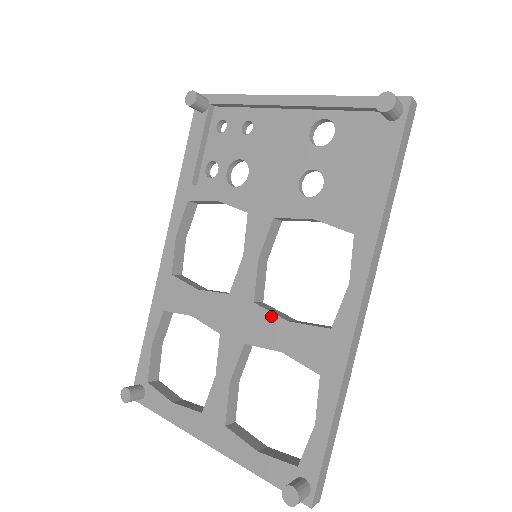
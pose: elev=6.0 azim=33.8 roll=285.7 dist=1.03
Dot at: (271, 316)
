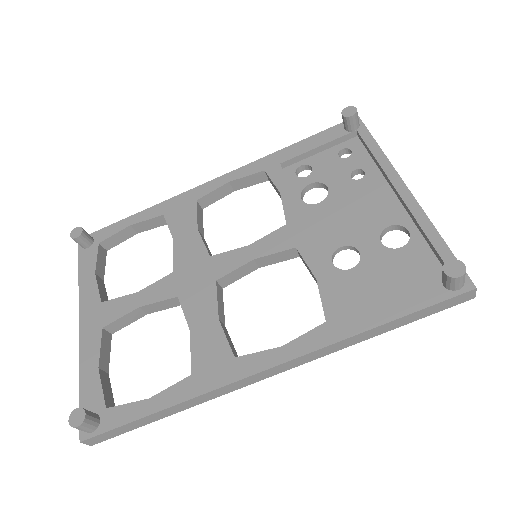
Dot at: (214, 302)
